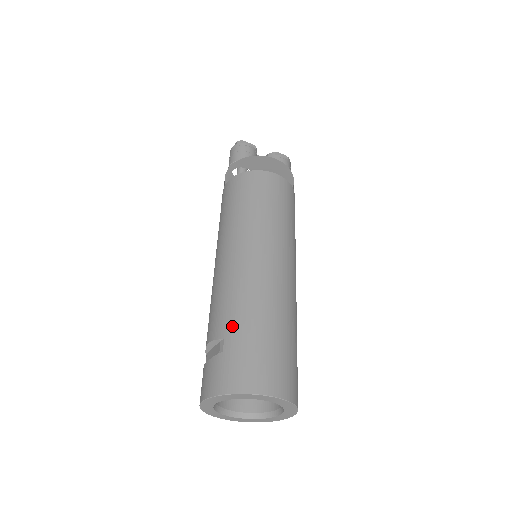
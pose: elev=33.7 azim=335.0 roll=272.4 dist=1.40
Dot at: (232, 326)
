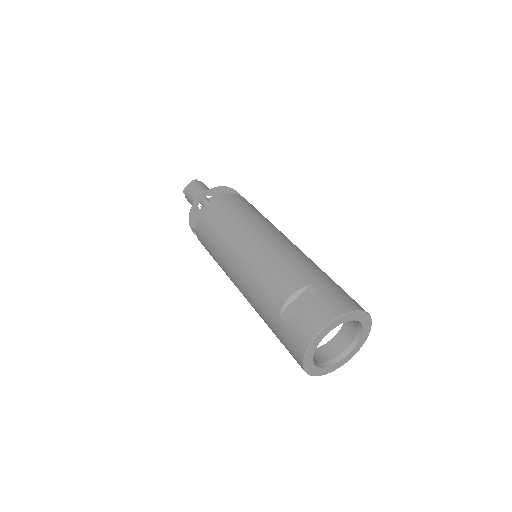
Dot at: (312, 276)
